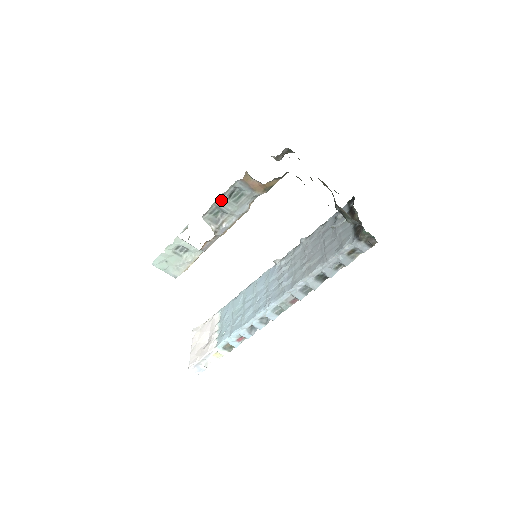
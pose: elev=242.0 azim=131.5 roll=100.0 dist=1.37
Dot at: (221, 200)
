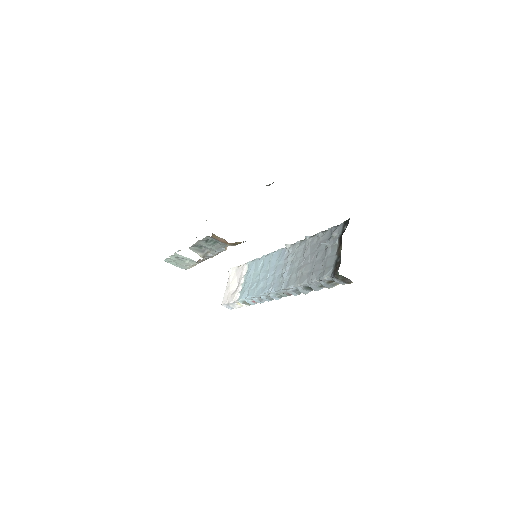
Dot at: (200, 243)
